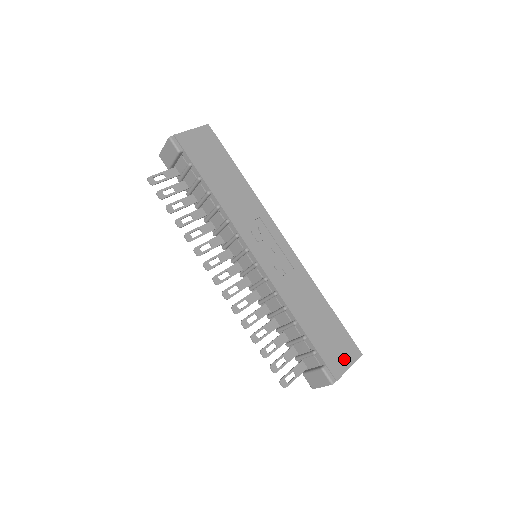
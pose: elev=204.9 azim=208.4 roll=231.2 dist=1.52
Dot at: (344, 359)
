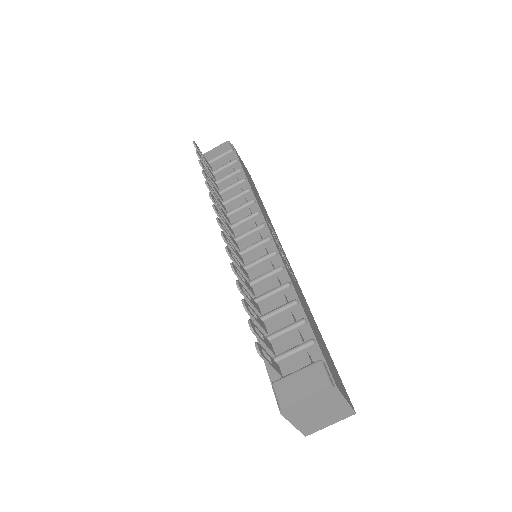
Dot at: (341, 386)
